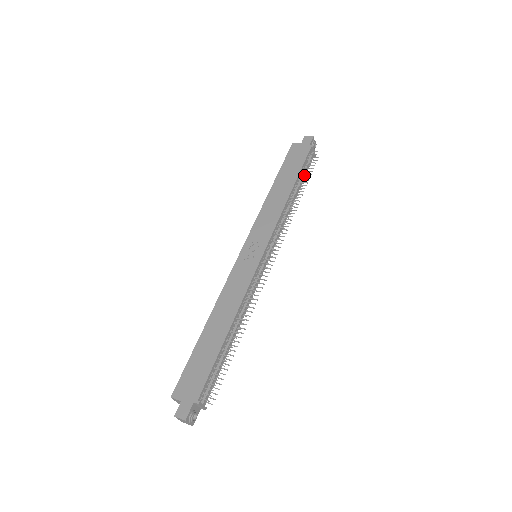
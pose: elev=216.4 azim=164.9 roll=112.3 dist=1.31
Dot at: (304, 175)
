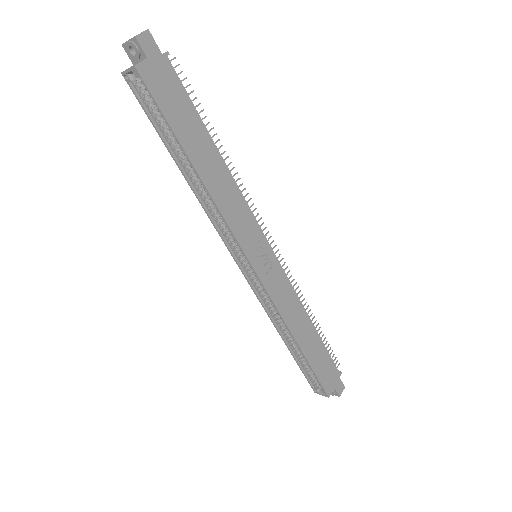
Dot at: occluded
